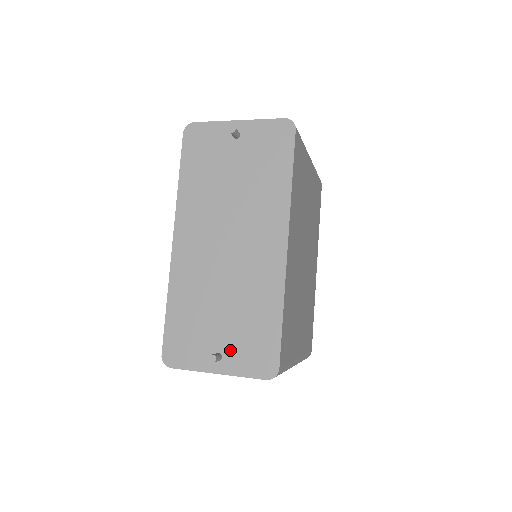
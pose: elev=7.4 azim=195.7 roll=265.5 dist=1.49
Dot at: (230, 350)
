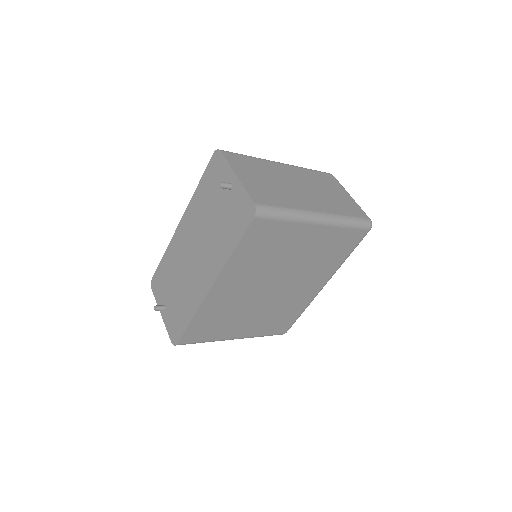
Dot at: (169, 310)
